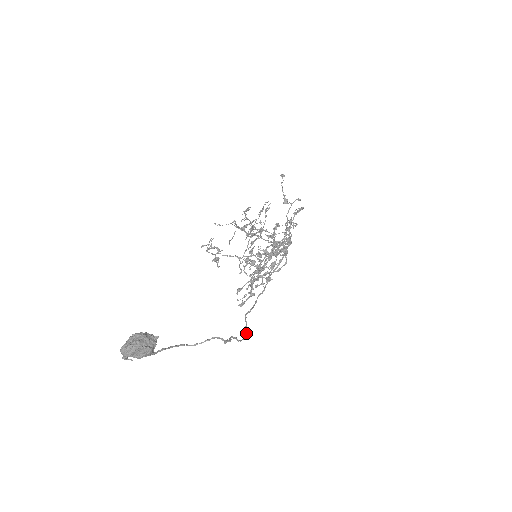
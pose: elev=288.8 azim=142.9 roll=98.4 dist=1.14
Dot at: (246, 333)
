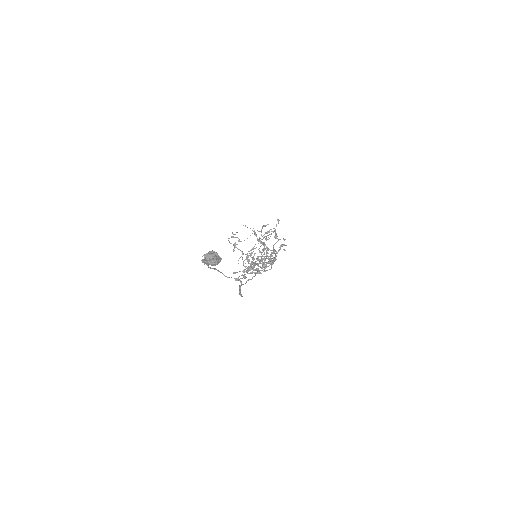
Dot at: occluded
